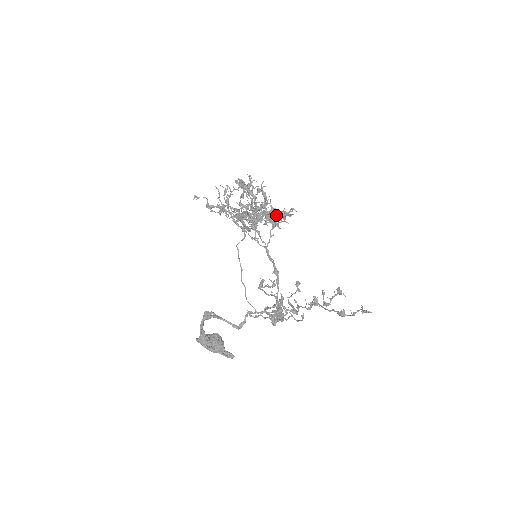
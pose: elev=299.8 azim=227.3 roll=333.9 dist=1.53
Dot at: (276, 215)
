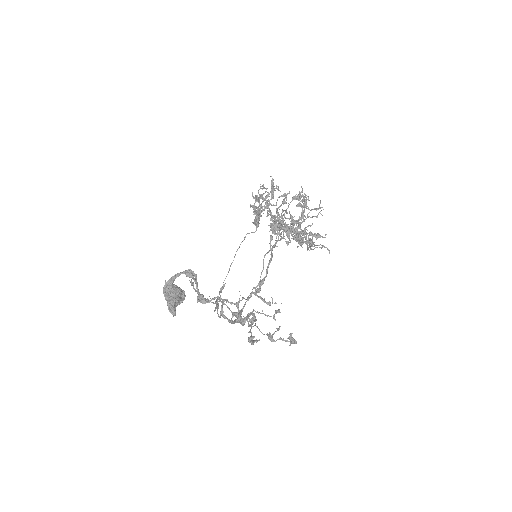
Dot at: (288, 229)
